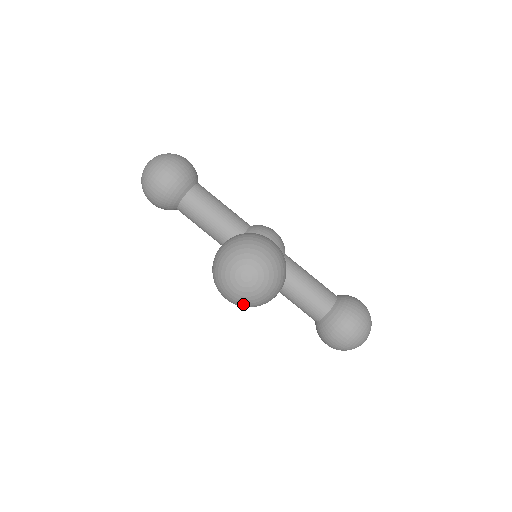
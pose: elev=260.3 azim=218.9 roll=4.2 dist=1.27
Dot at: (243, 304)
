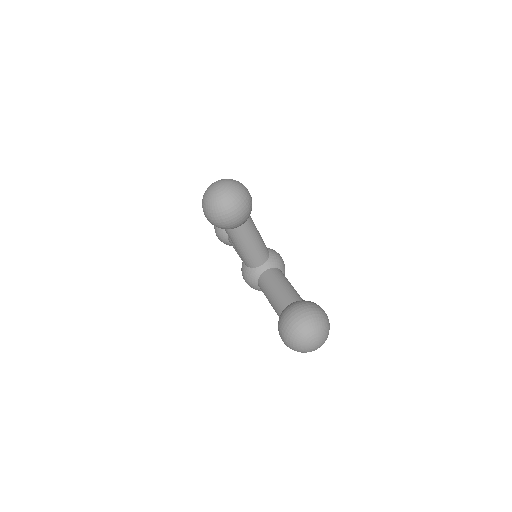
Dot at: (209, 208)
